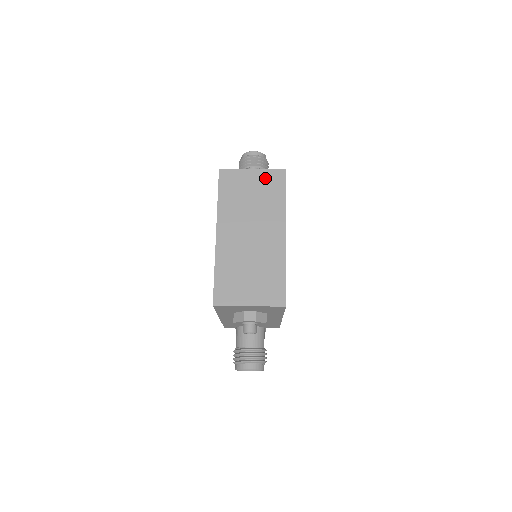
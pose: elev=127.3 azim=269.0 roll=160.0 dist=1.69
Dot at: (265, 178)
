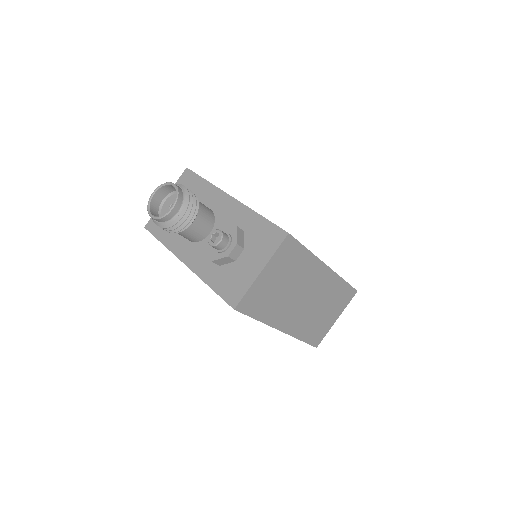
Dot at: (279, 262)
